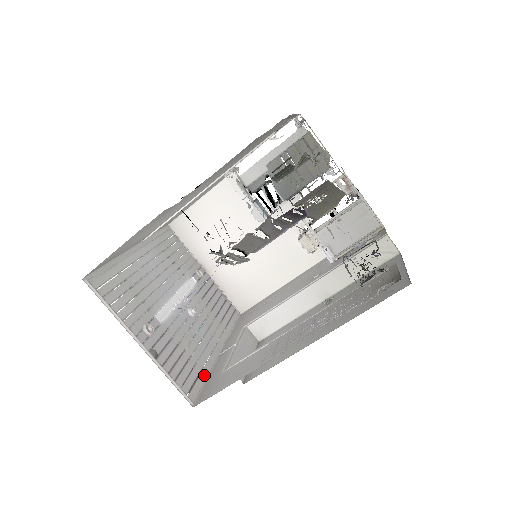
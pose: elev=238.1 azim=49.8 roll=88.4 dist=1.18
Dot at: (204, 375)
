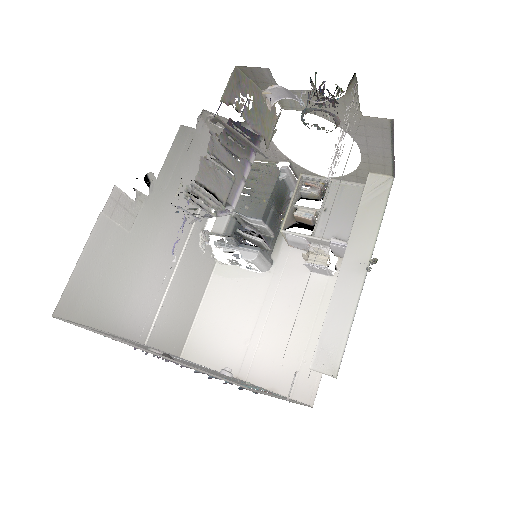
Dot at: occluded
